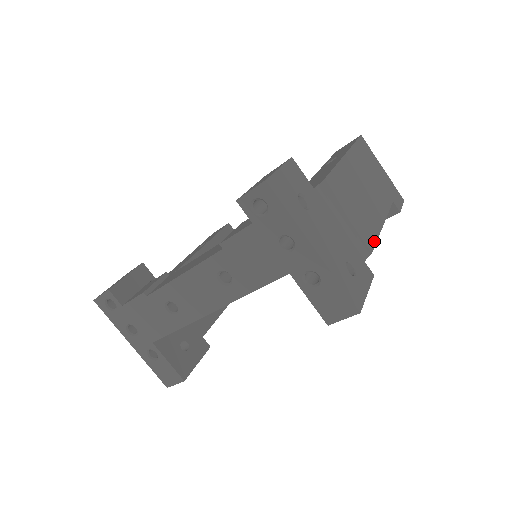
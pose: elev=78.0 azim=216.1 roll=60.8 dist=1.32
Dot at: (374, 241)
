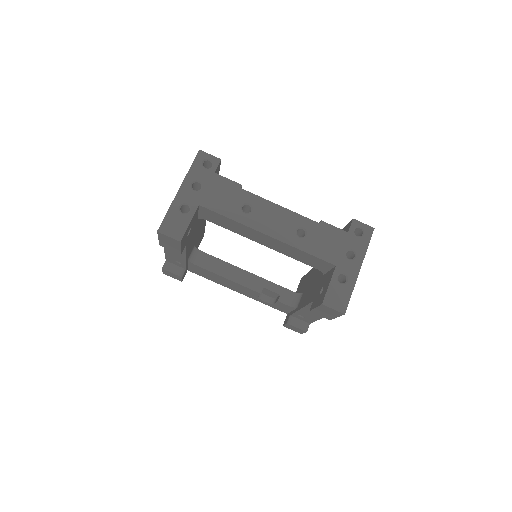
Dot at: occluded
